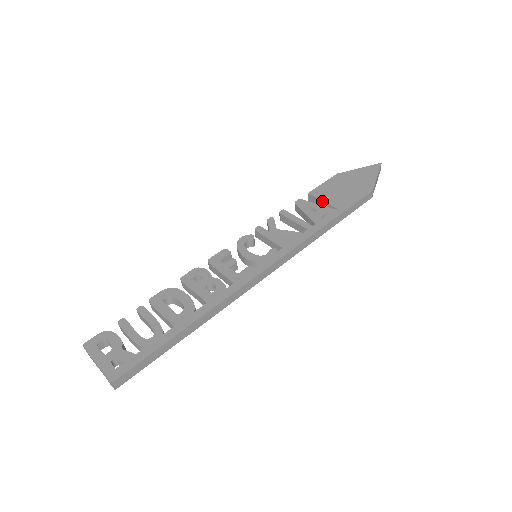
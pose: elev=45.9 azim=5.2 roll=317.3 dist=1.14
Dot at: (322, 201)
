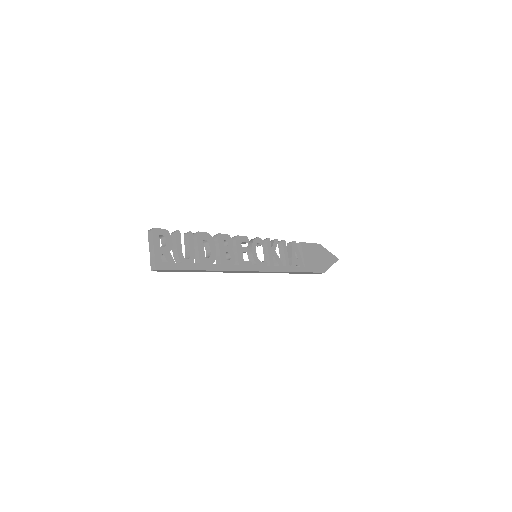
Dot at: (303, 255)
